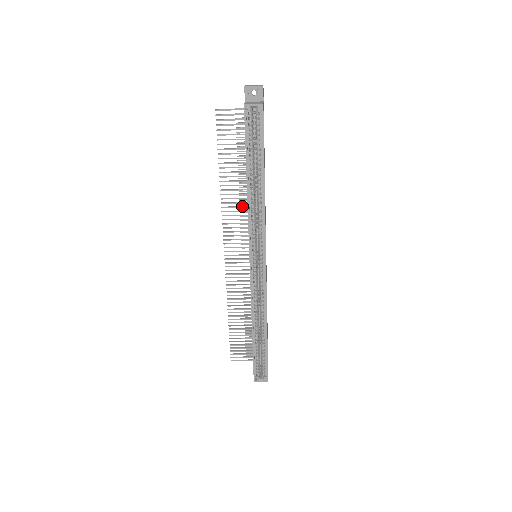
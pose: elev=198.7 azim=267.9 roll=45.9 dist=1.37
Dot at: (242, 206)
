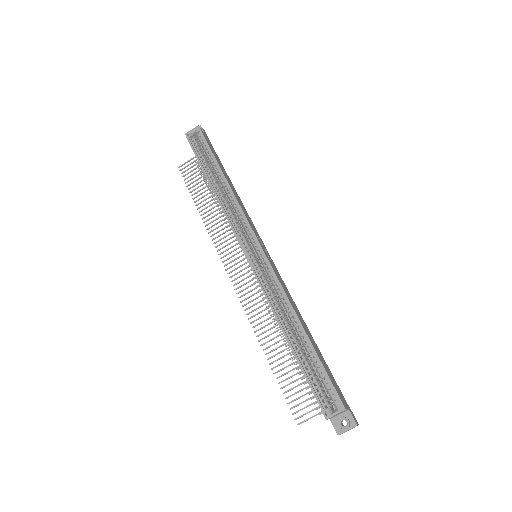
Dot at: (228, 225)
